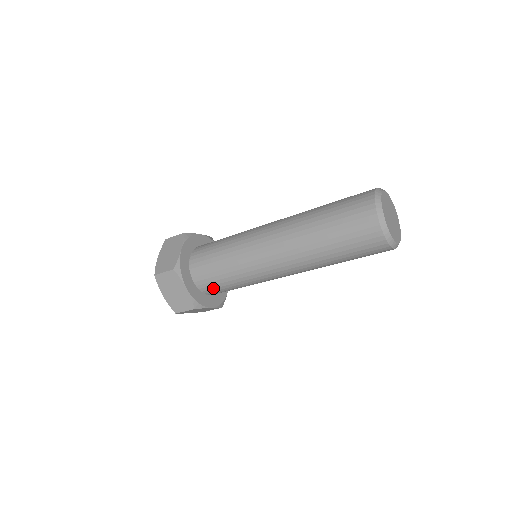
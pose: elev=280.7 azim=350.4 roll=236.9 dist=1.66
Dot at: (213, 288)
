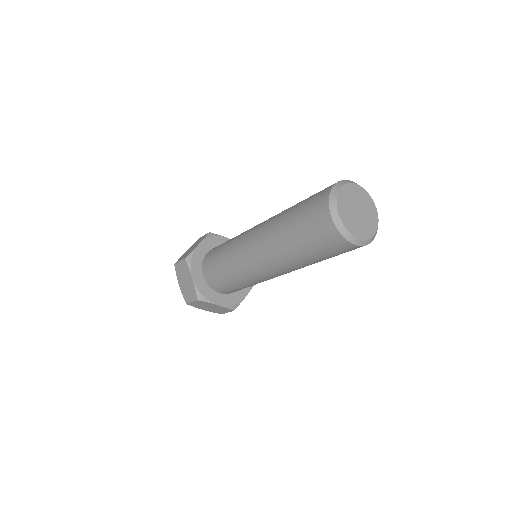
Dot at: (217, 283)
